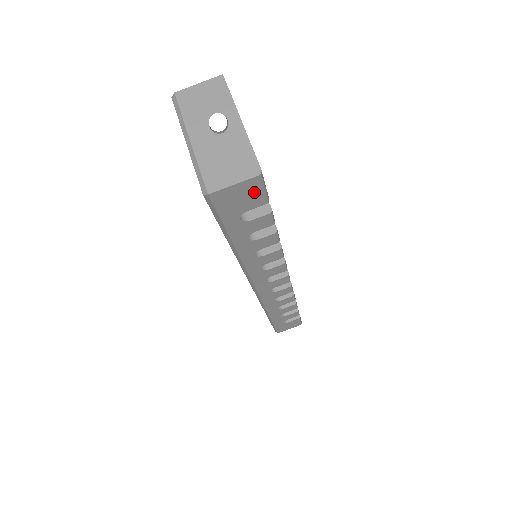
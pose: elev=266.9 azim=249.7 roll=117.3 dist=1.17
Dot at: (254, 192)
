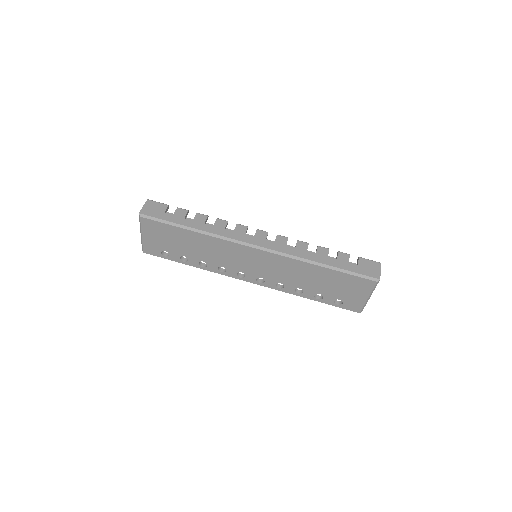
Dot at: (156, 205)
